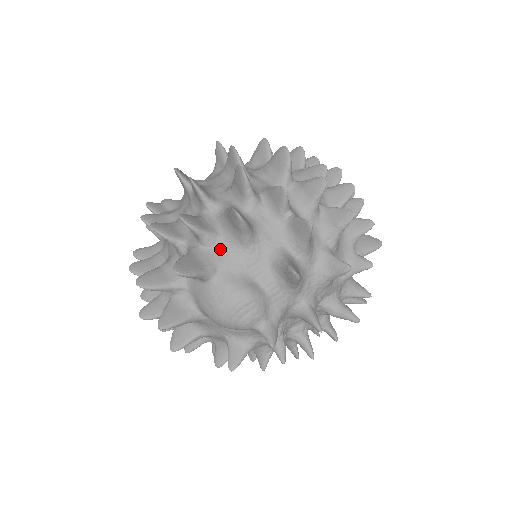
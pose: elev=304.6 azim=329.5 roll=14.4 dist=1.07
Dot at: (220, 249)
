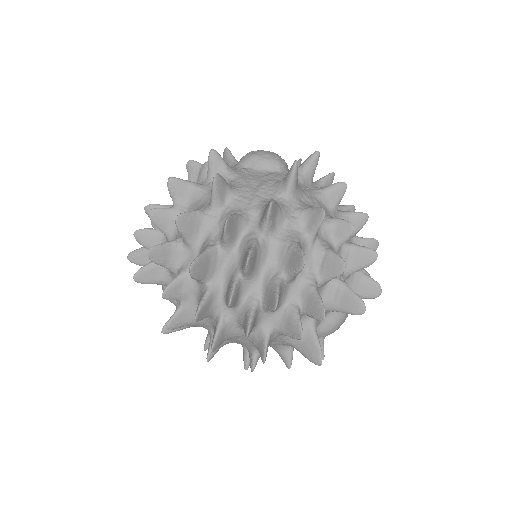
Dot at: occluded
